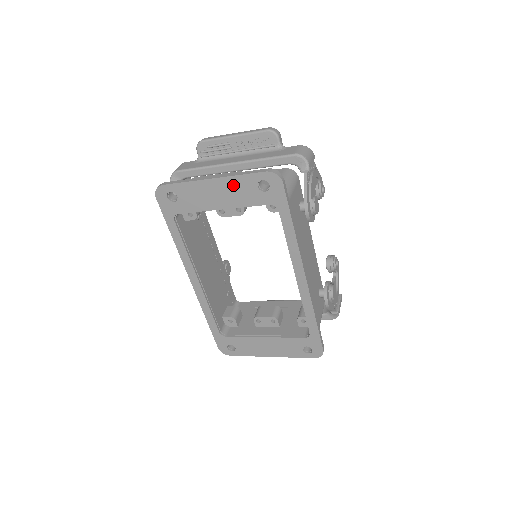
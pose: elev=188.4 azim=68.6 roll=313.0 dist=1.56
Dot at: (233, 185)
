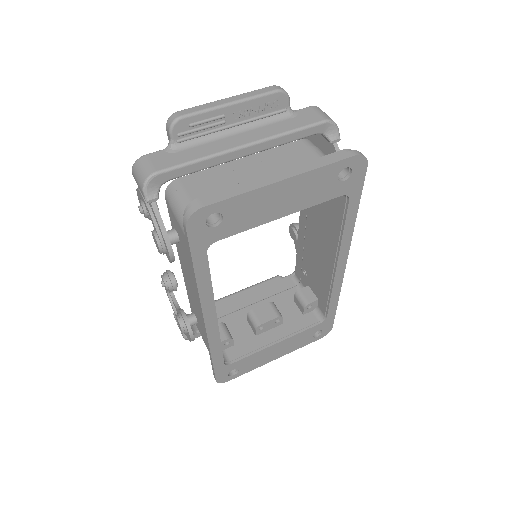
Dot at: (308, 182)
